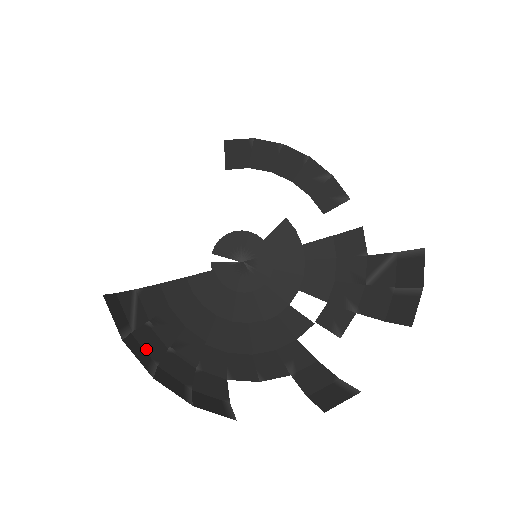
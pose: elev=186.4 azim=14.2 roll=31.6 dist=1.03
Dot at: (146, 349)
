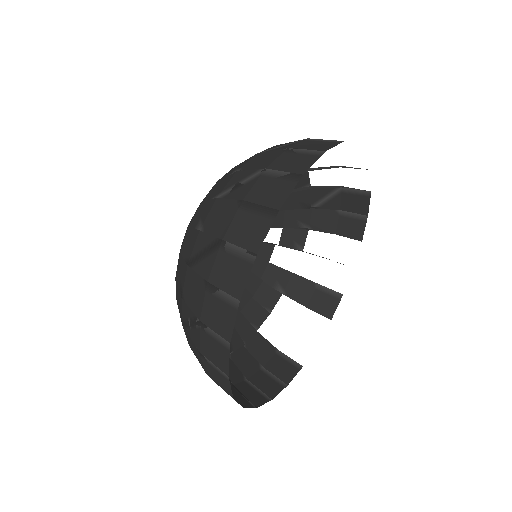
Dot at: (238, 380)
